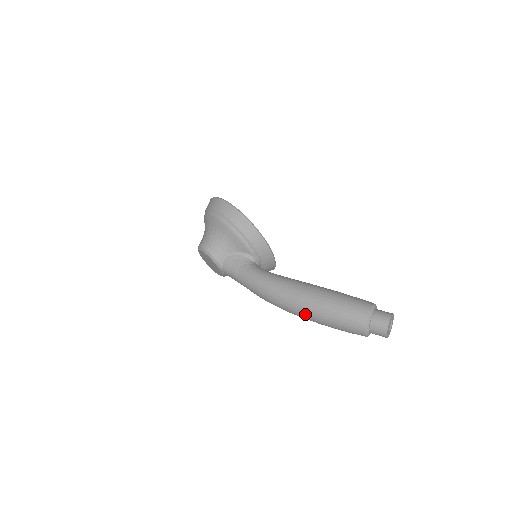
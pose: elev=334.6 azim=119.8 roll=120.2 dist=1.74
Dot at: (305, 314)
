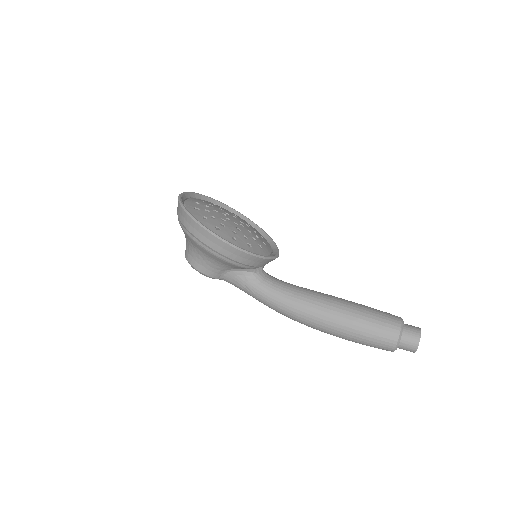
Dot at: occluded
